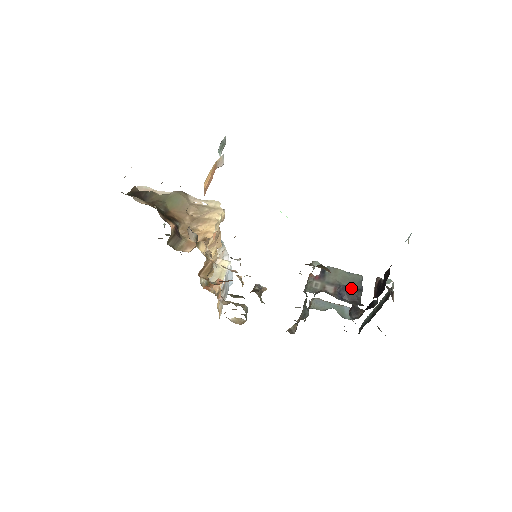
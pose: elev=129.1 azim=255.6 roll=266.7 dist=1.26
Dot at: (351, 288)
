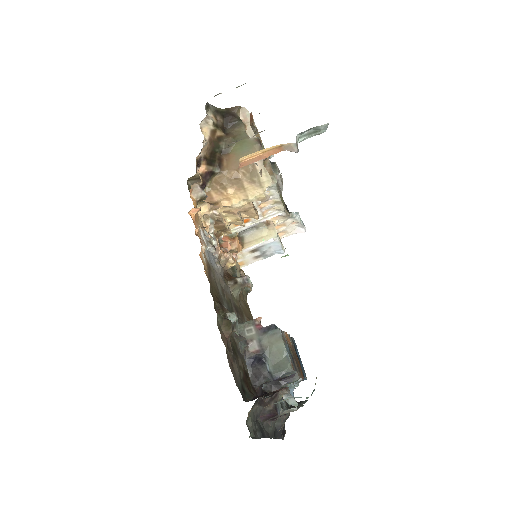
Dot at: (266, 367)
